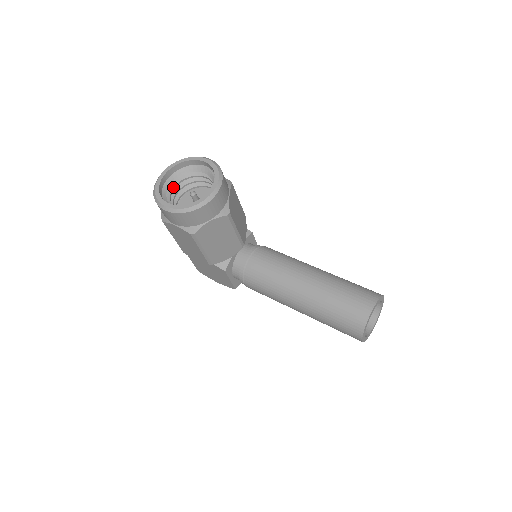
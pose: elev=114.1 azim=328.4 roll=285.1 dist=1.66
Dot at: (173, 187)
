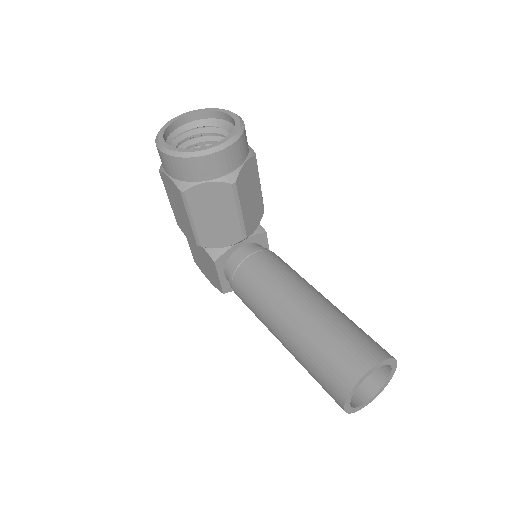
Dot at: (187, 137)
